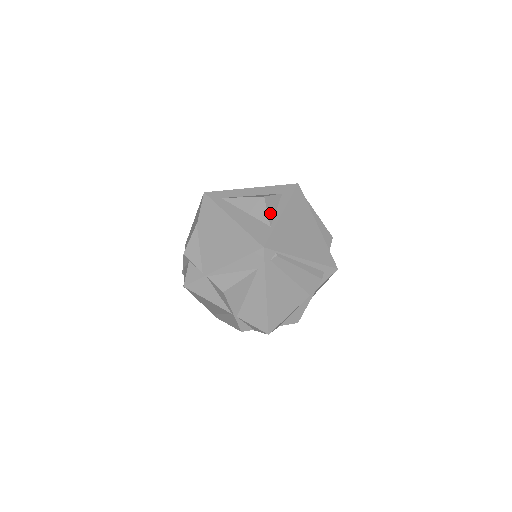
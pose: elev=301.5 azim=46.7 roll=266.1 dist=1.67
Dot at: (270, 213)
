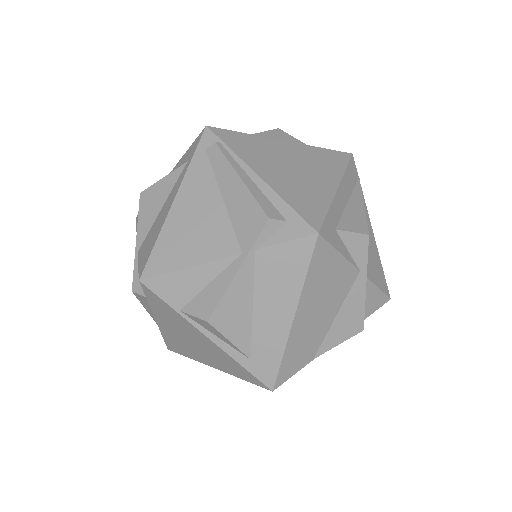
Dot at: (267, 135)
